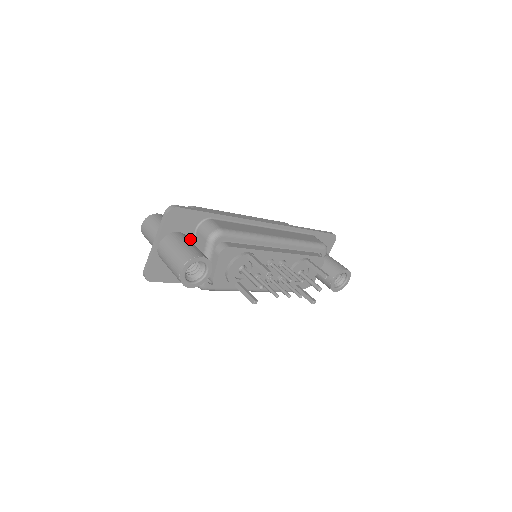
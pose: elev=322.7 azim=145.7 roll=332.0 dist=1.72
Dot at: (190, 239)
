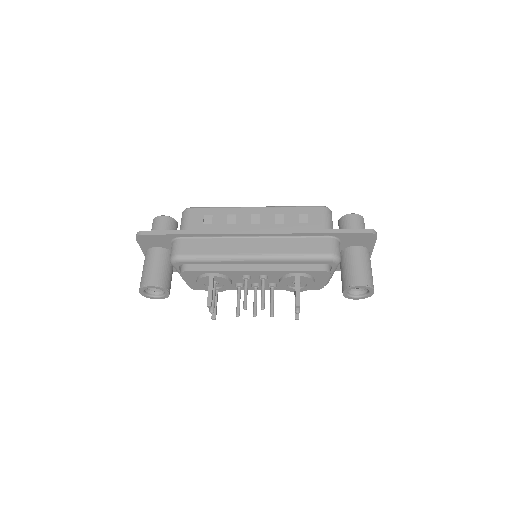
Dot at: occluded
